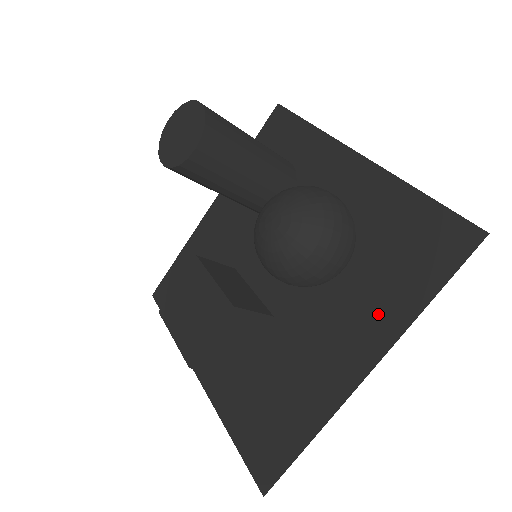
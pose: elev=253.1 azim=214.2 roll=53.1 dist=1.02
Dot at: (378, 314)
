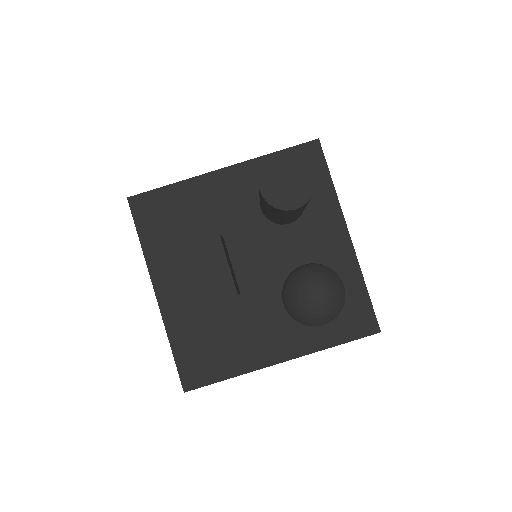
Dot at: (307, 335)
